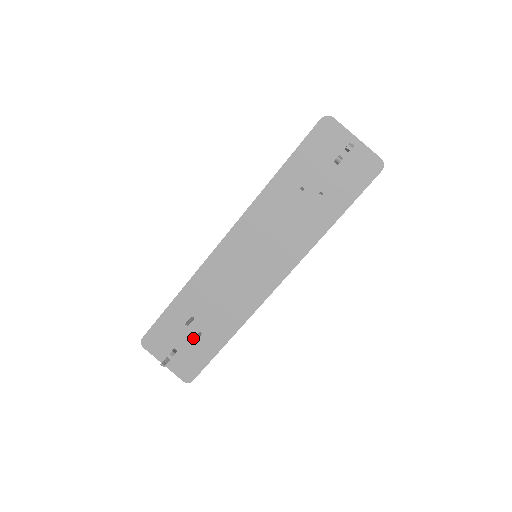
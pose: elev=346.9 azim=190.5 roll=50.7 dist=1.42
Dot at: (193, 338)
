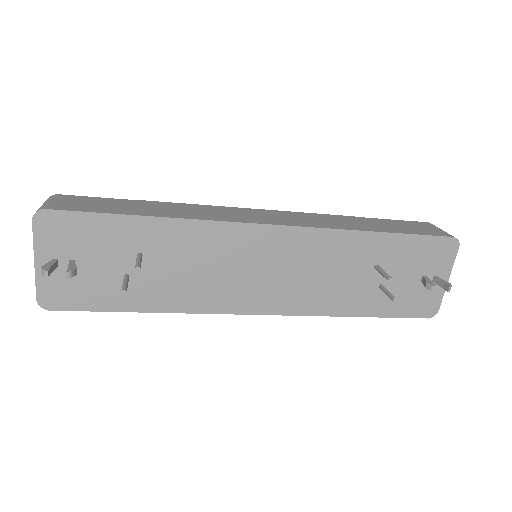
Dot at: (112, 273)
